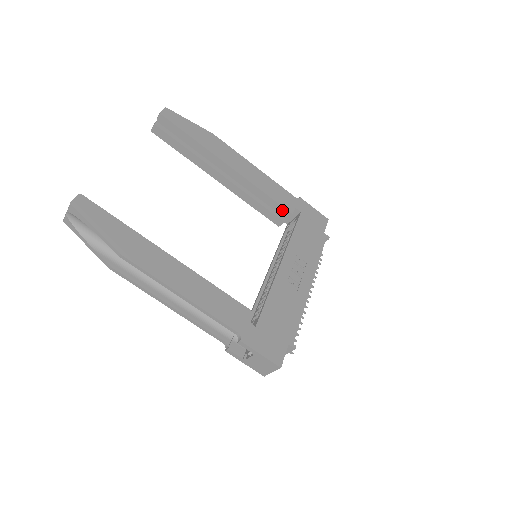
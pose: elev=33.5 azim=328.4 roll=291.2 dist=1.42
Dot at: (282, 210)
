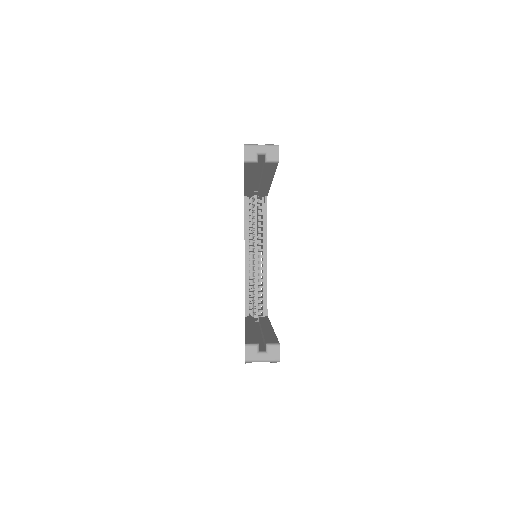
Dot at: (264, 194)
